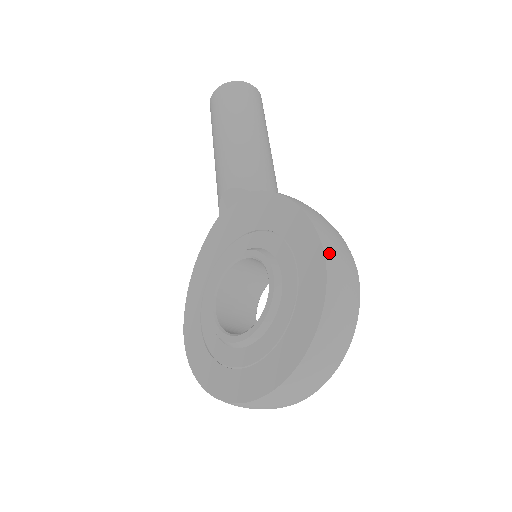
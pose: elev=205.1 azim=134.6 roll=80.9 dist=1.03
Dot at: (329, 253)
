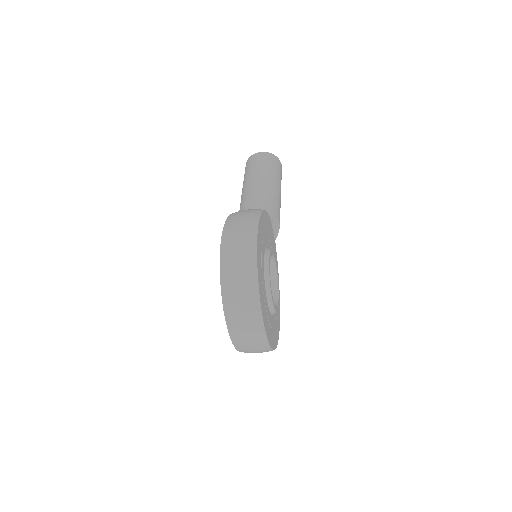
Dot at: (225, 234)
